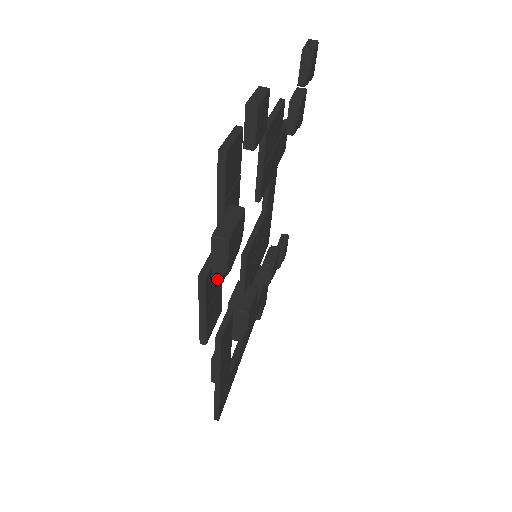
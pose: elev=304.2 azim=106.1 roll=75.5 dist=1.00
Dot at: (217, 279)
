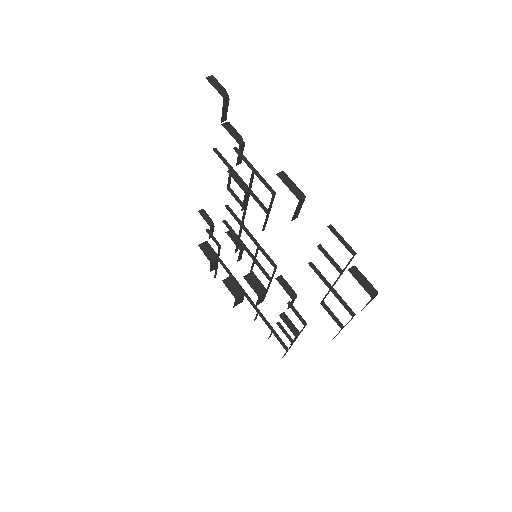
Dot at: occluded
